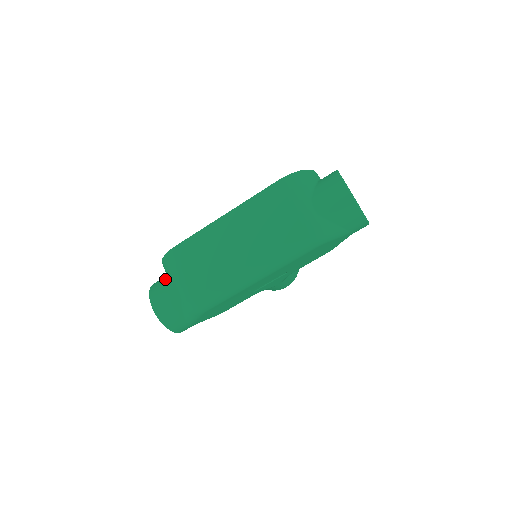
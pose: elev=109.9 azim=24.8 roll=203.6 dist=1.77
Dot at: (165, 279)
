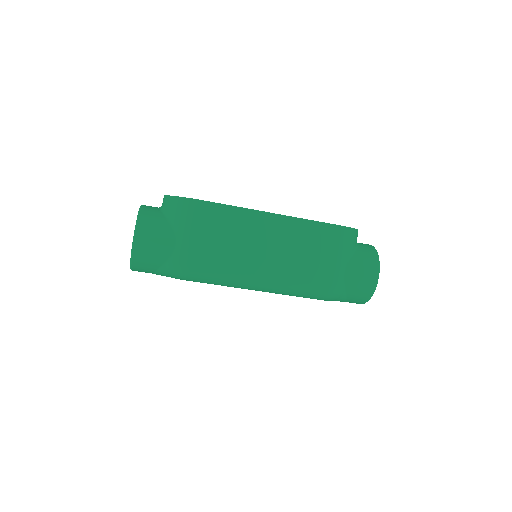
Dot at: (164, 218)
